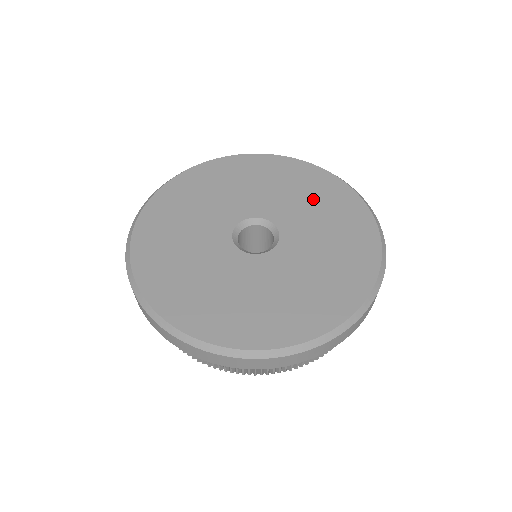
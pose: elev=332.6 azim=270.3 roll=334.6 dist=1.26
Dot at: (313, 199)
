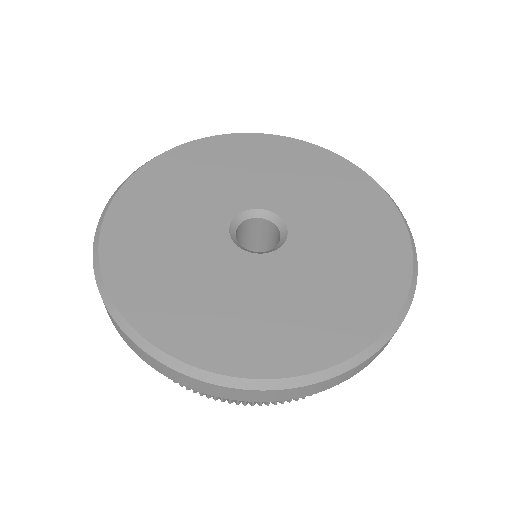
Dot at: (336, 198)
